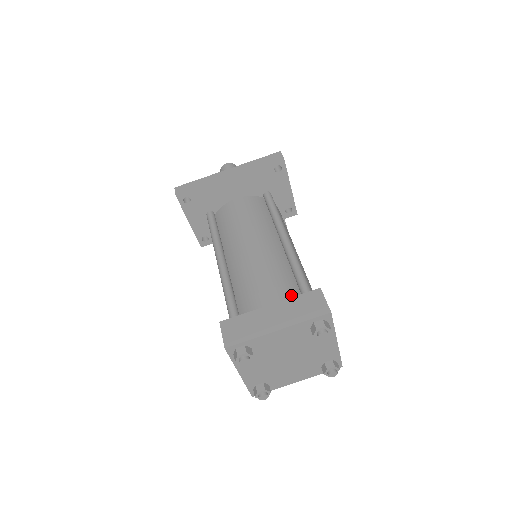
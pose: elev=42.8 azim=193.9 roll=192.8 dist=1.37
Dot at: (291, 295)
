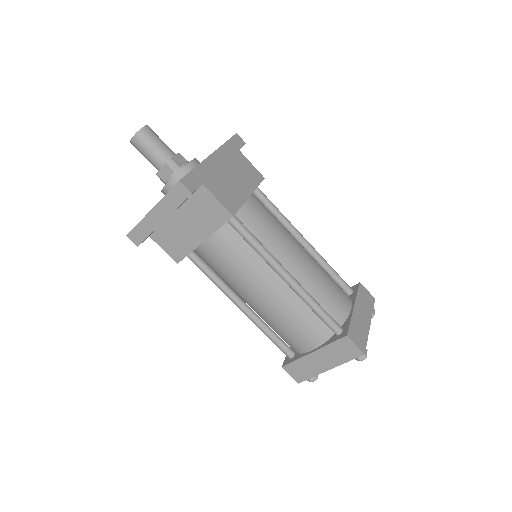
Dot at: occluded
